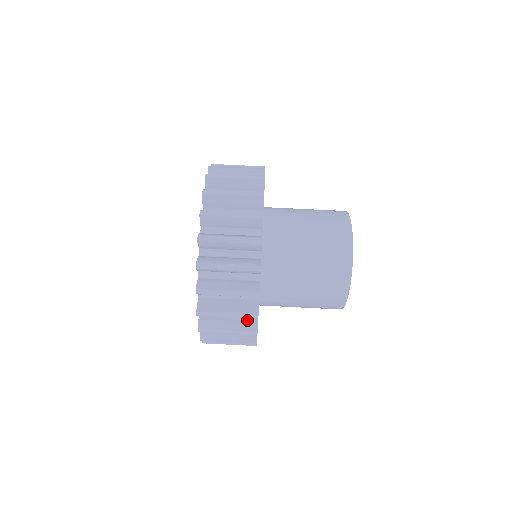
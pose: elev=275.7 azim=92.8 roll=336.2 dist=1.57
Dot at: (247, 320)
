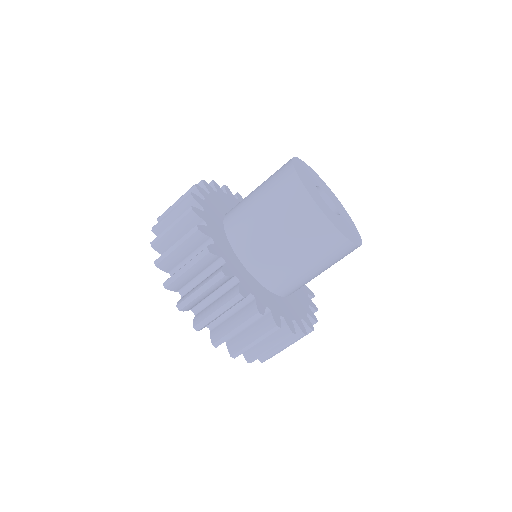
Dot at: occluded
